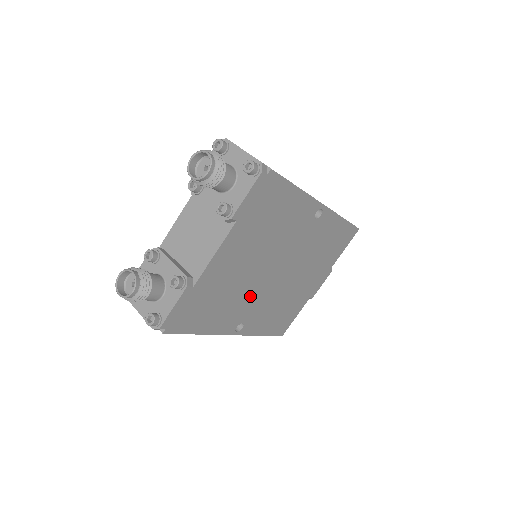
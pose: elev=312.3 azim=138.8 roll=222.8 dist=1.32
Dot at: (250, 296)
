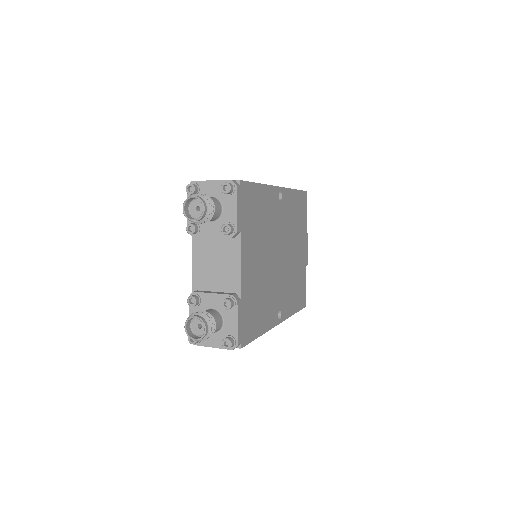
Dot at: (274, 286)
